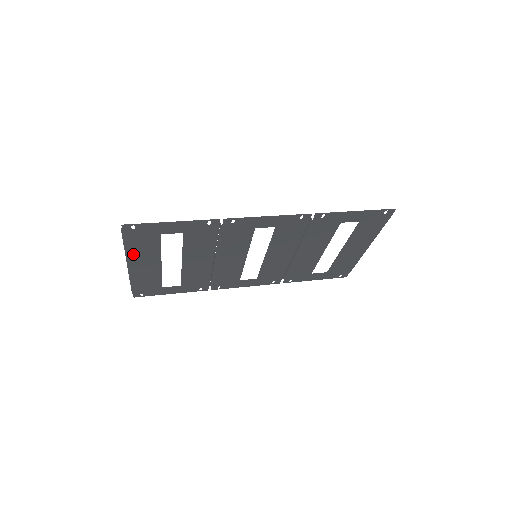
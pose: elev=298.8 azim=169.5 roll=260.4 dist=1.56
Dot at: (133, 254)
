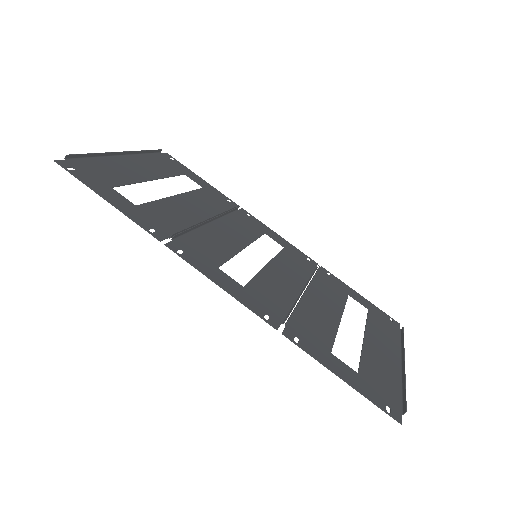
Dot at: (110, 162)
